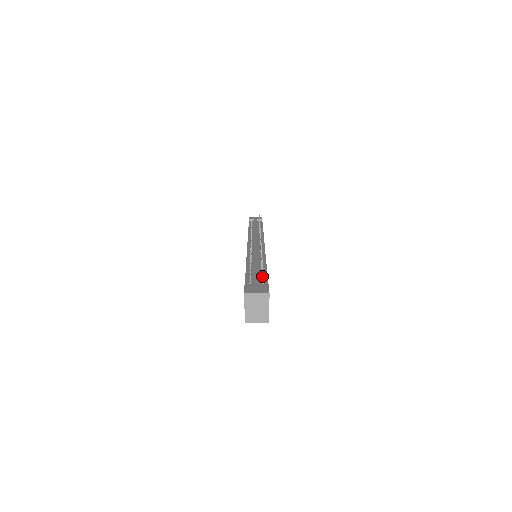
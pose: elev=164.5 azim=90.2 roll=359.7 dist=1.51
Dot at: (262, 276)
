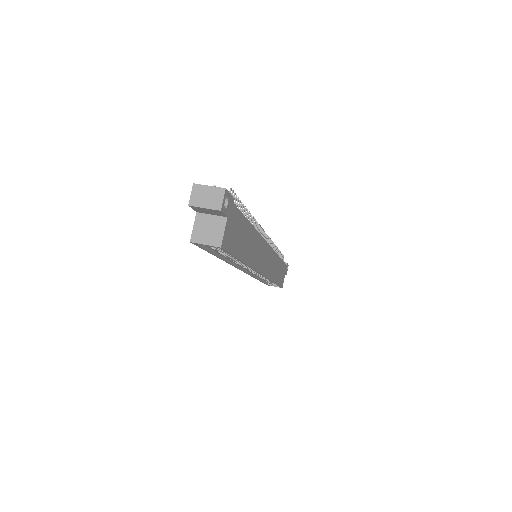
Dot at: occluded
